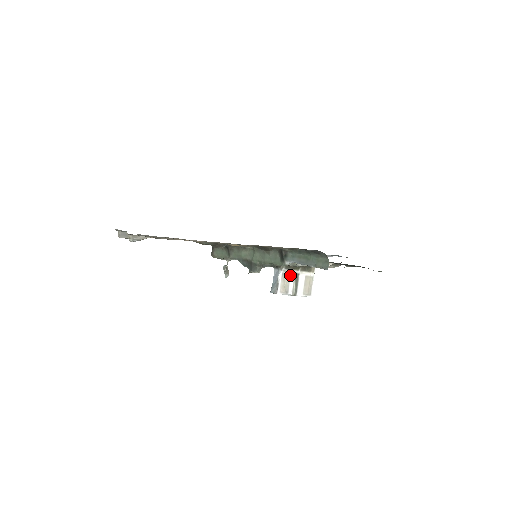
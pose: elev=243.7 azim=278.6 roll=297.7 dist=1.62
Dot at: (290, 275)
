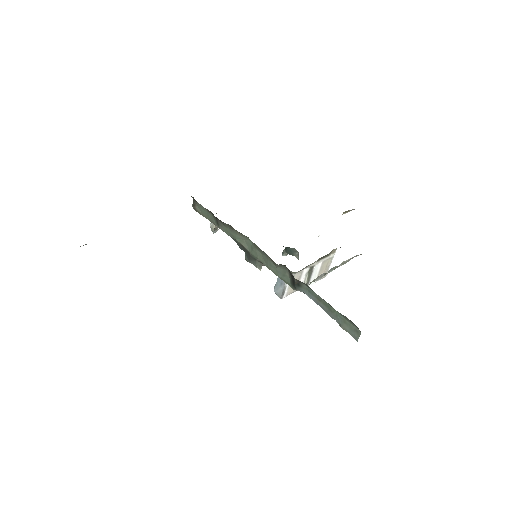
Dot at: (302, 271)
